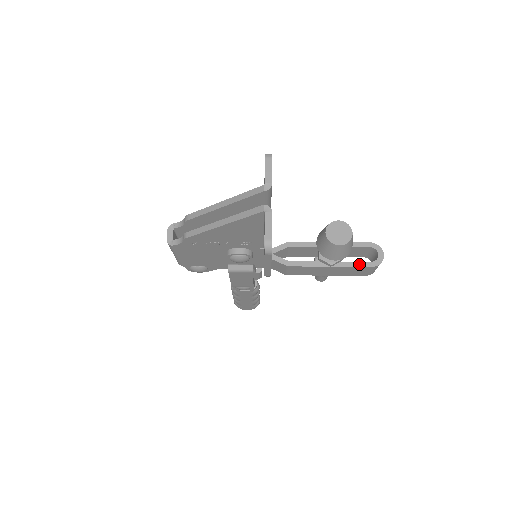
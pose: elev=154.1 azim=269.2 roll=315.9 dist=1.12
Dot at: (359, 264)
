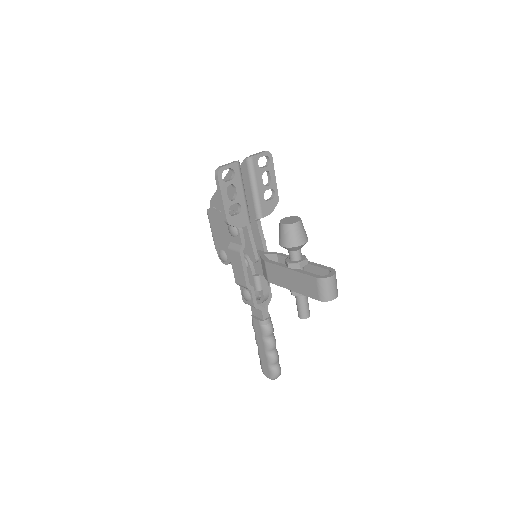
Dot at: (309, 273)
